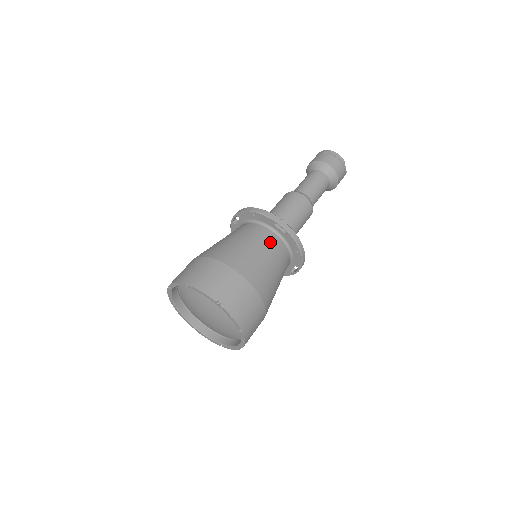
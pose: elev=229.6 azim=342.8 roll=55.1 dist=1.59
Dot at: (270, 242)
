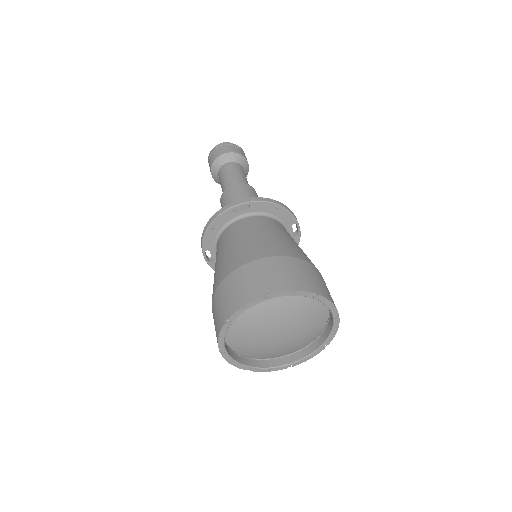
Dot at: (248, 225)
